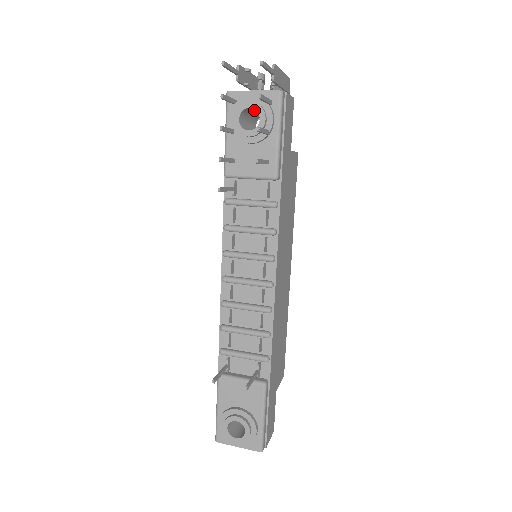
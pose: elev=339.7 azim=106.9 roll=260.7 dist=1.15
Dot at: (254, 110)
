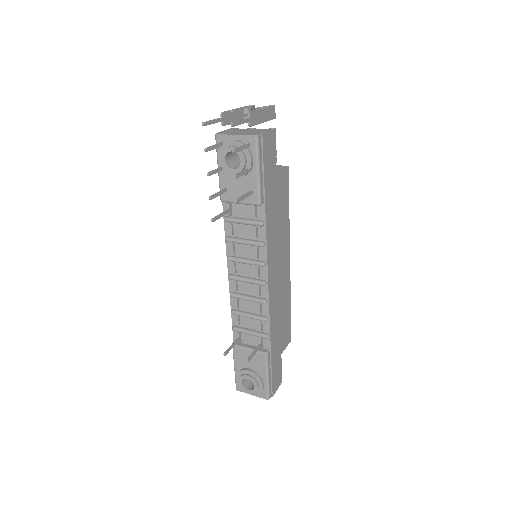
Dot at: occluded
